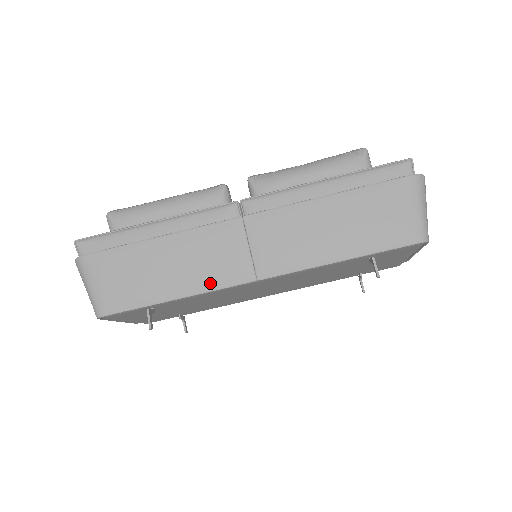
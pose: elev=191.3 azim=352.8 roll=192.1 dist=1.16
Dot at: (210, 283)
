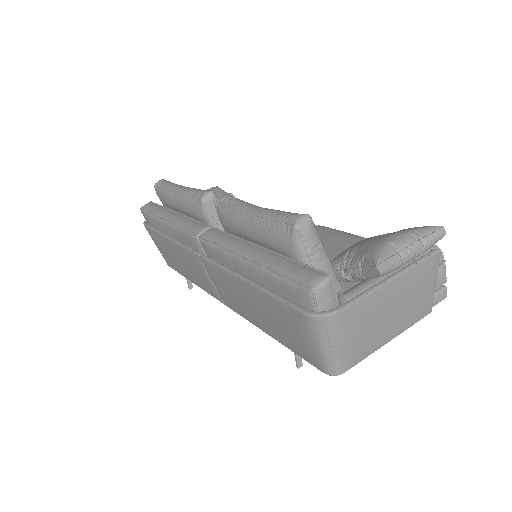
Dot at: (202, 287)
